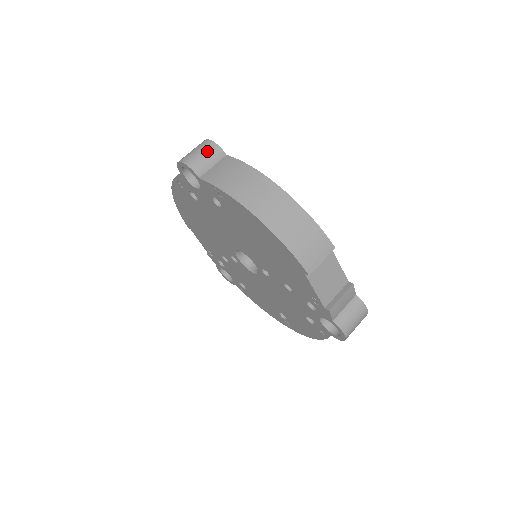
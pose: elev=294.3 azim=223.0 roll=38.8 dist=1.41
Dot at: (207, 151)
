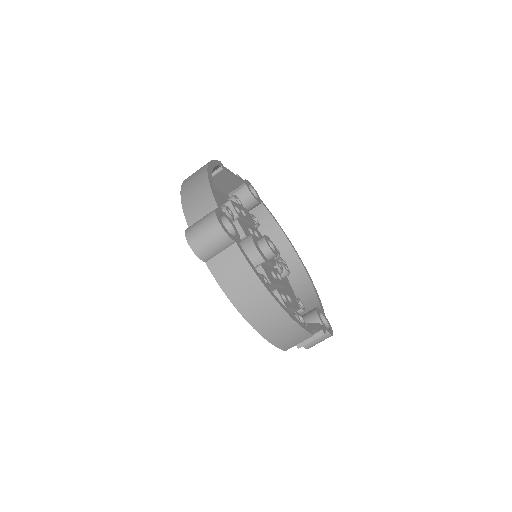
Dot at: (216, 241)
